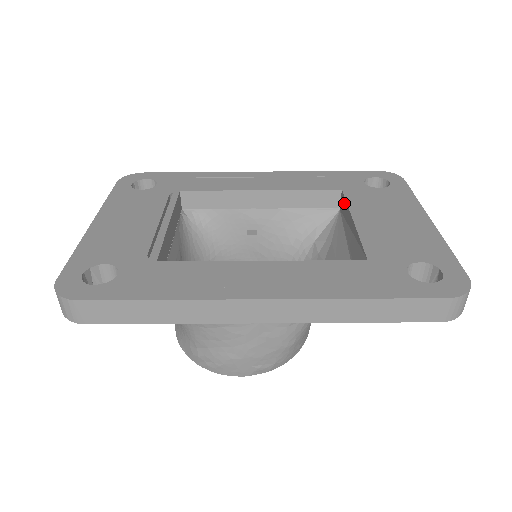
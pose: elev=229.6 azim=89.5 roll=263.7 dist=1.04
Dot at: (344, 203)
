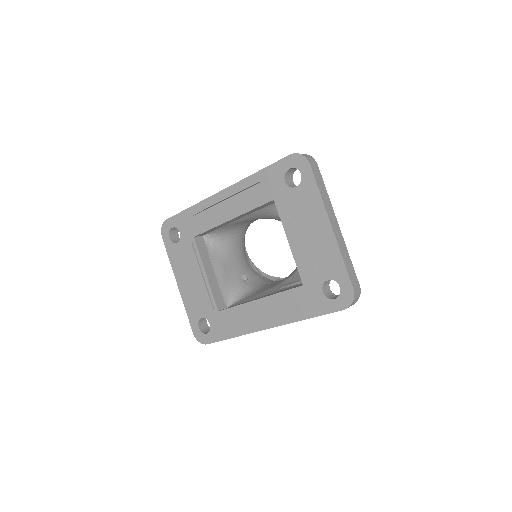
Dot at: (280, 213)
